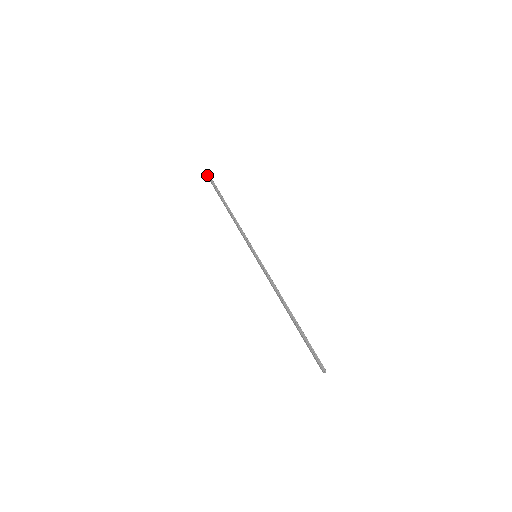
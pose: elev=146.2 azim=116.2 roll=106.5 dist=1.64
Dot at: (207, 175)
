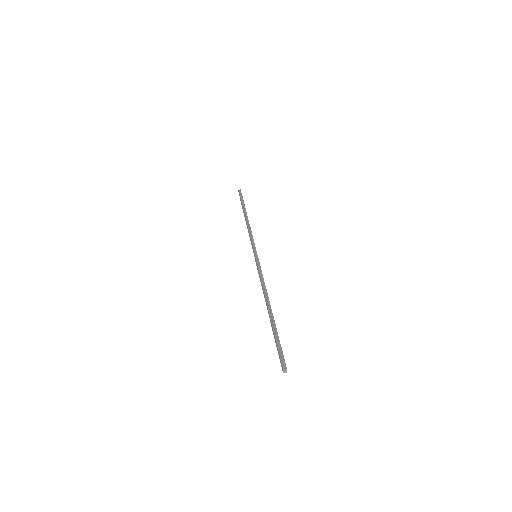
Dot at: (239, 191)
